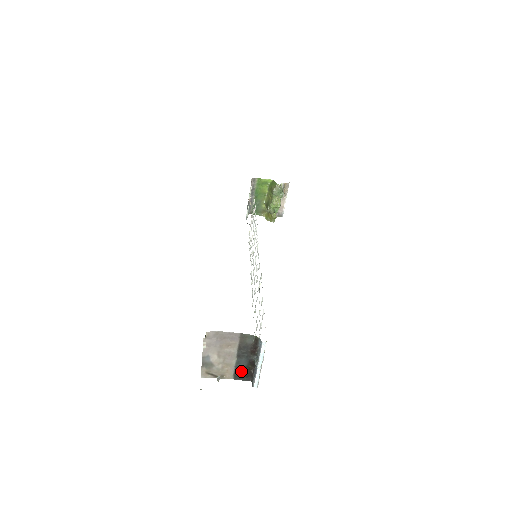
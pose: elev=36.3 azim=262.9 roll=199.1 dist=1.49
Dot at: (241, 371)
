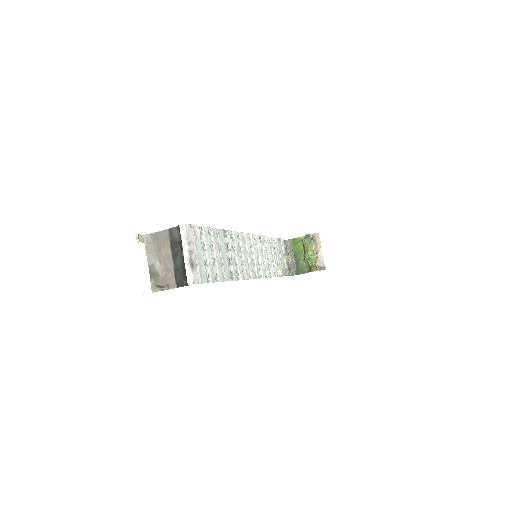
Dot at: (180, 275)
